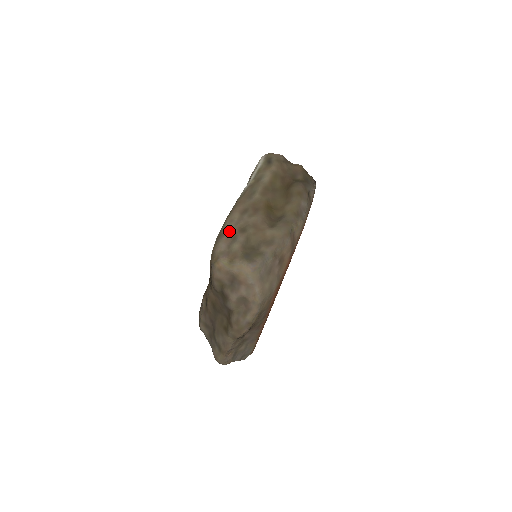
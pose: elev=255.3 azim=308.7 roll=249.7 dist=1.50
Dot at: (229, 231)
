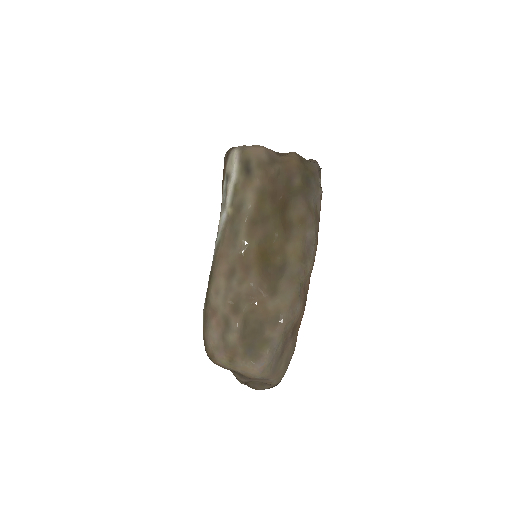
Dot at: (217, 311)
